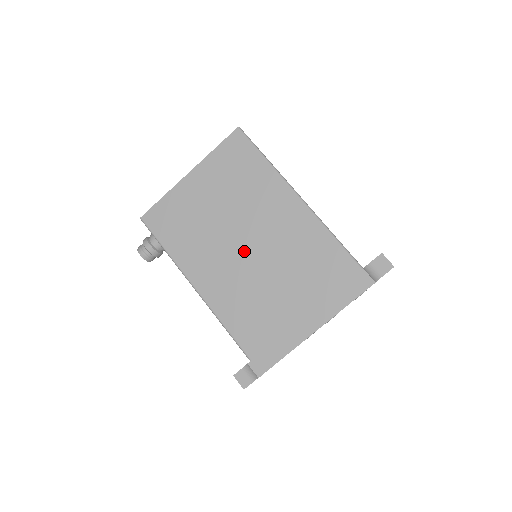
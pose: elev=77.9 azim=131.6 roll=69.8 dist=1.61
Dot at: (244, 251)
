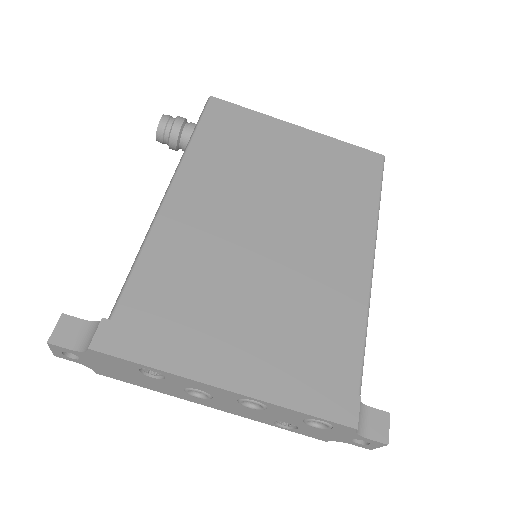
Dot at: (262, 227)
